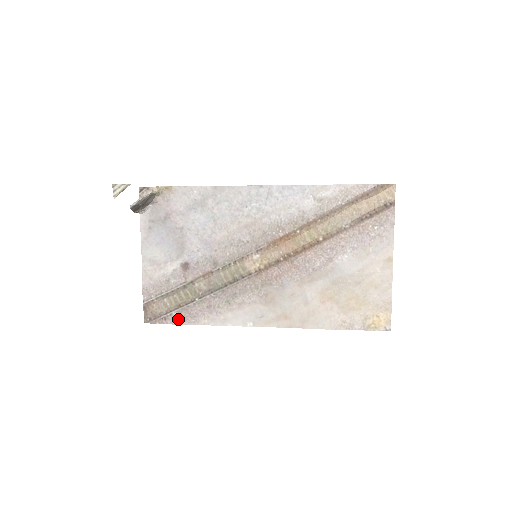
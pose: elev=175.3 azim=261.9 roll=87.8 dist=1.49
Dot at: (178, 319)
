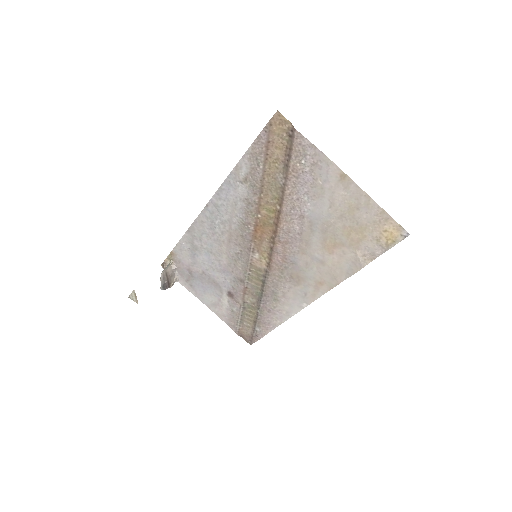
Dot at: (263, 331)
